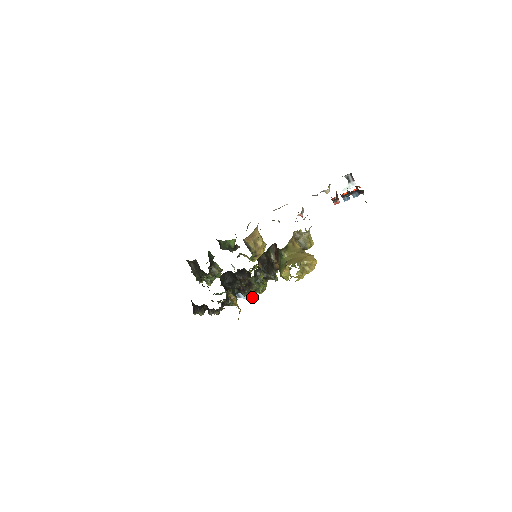
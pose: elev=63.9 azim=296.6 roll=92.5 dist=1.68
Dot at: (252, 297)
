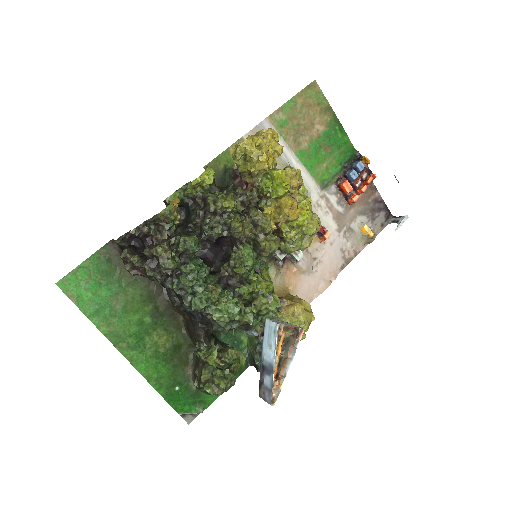
Dot at: (276, 323)
